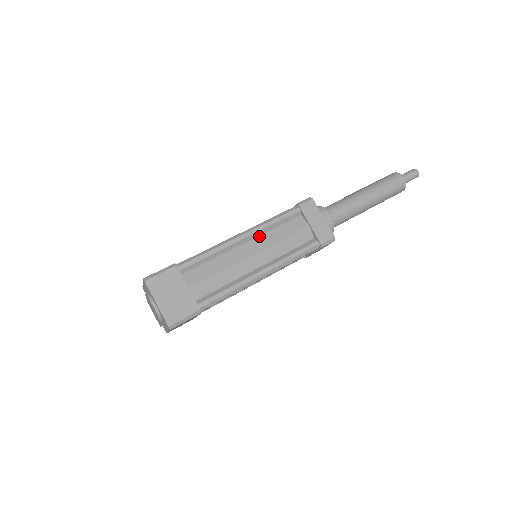
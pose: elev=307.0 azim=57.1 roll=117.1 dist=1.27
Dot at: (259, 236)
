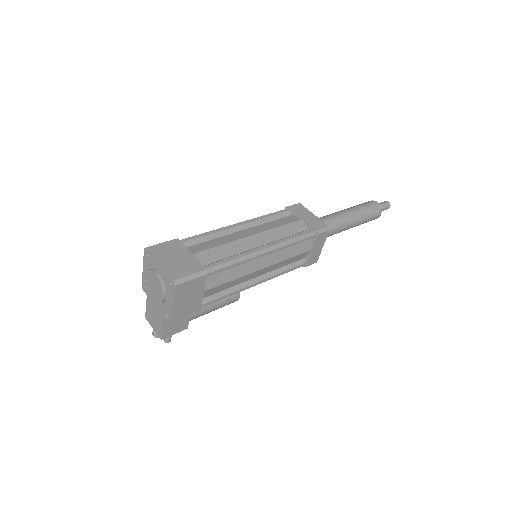
Dot at: (256, 226)
